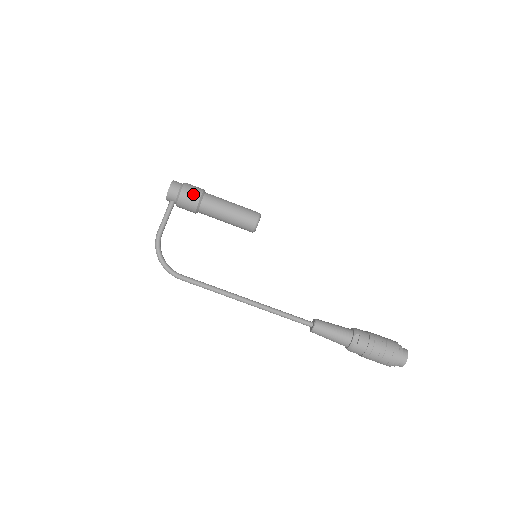
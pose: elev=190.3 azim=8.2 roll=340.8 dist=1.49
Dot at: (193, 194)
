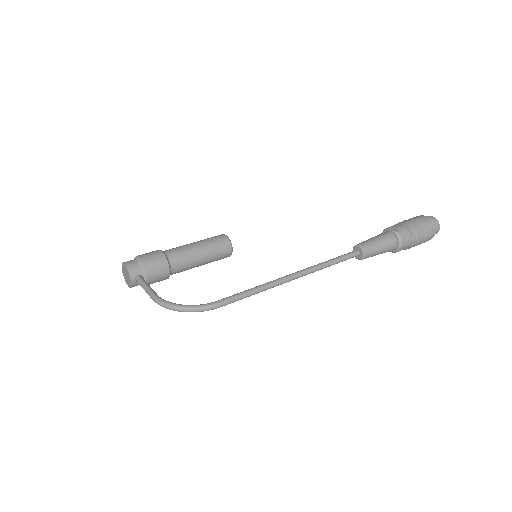
Dot at: (152, 253)
